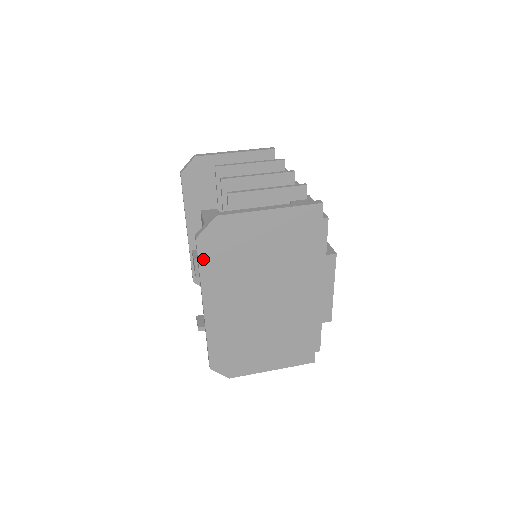
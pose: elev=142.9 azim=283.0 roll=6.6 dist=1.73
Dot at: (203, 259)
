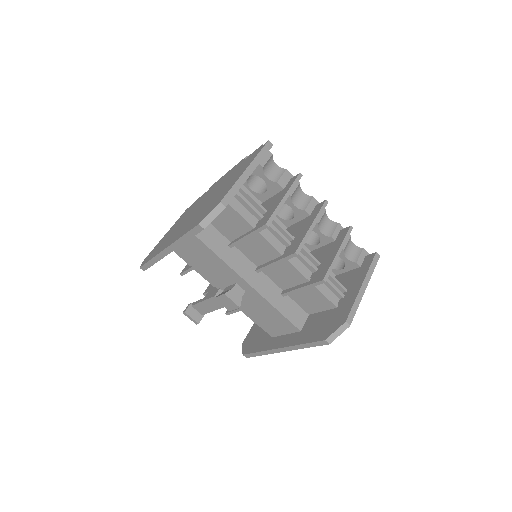
Dot at: occluded
